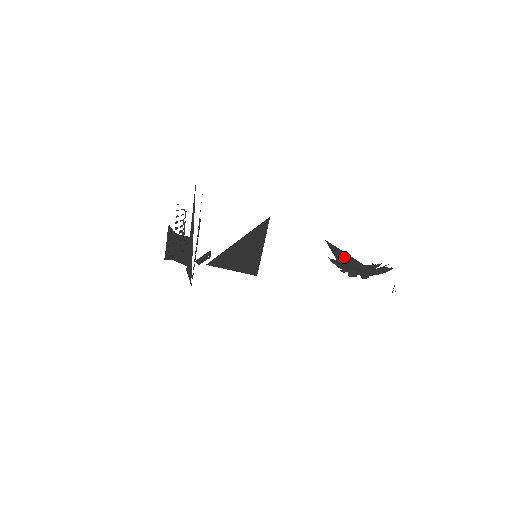
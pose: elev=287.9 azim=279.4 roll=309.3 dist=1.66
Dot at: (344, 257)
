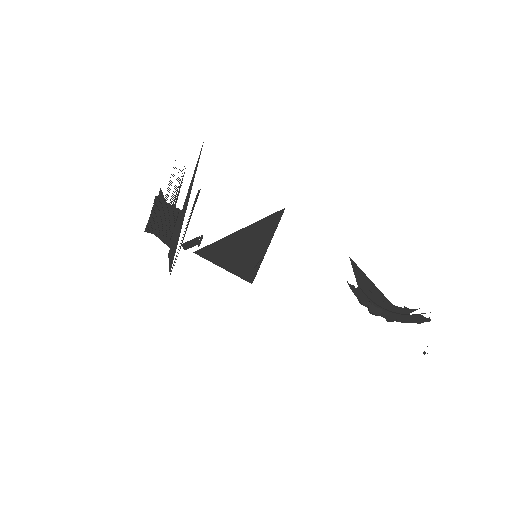
Dot at: (369, 287)
